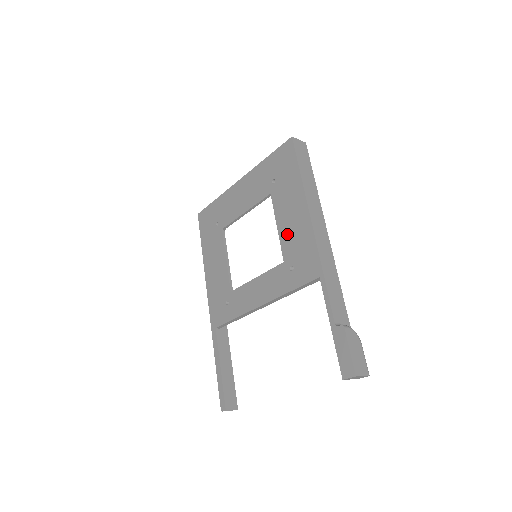
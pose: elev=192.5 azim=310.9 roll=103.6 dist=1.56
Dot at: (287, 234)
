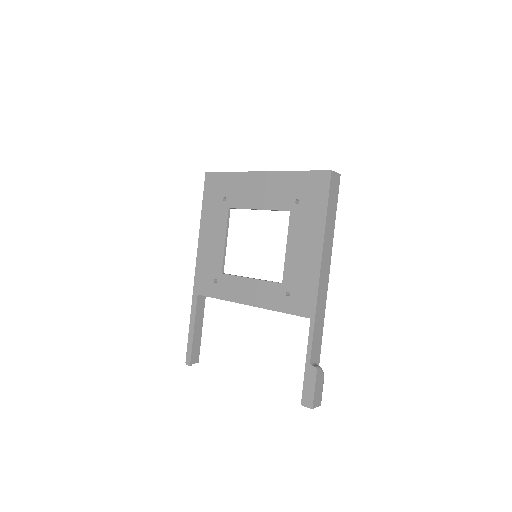
Dot at: (294, 261)
